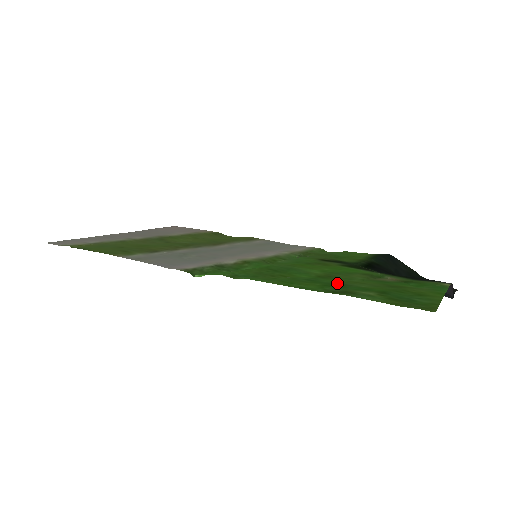
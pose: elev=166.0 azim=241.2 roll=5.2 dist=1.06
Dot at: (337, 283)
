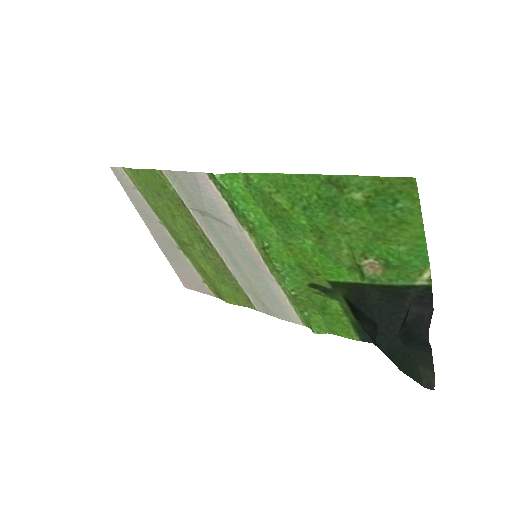
Dot at: (329, 214)
